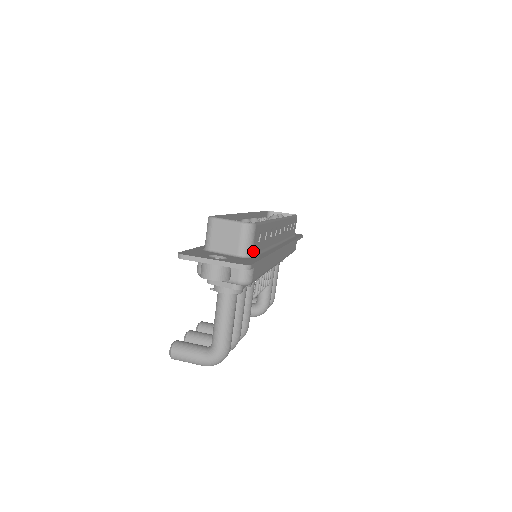
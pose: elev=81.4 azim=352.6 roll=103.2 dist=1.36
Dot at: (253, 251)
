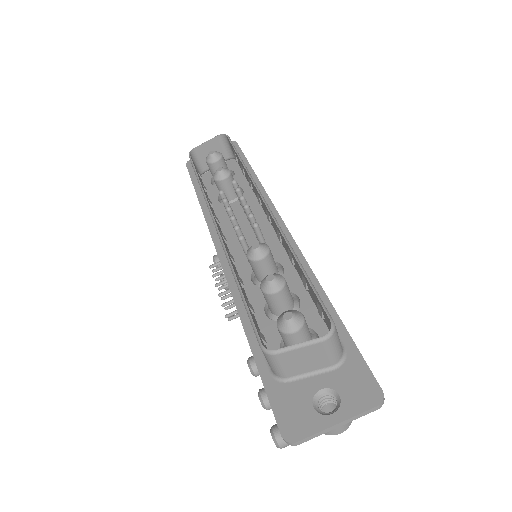
Dot at: occluded
